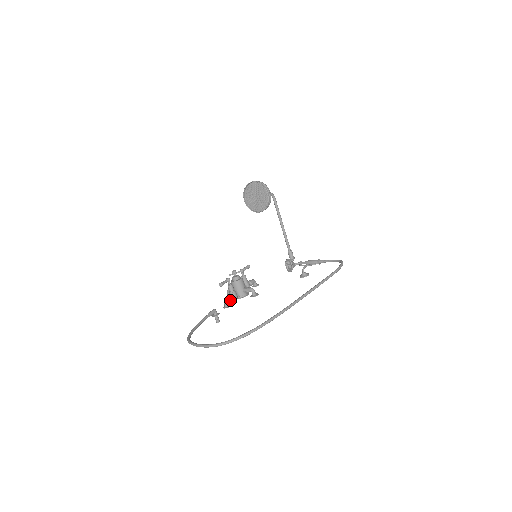
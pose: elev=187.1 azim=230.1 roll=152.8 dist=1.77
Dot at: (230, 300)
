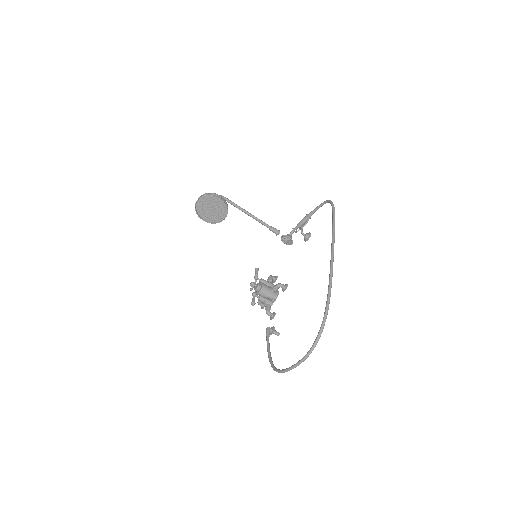
Dot at: (270, 309)
